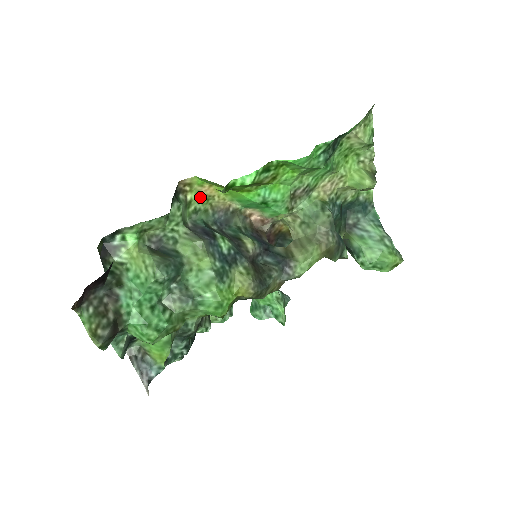
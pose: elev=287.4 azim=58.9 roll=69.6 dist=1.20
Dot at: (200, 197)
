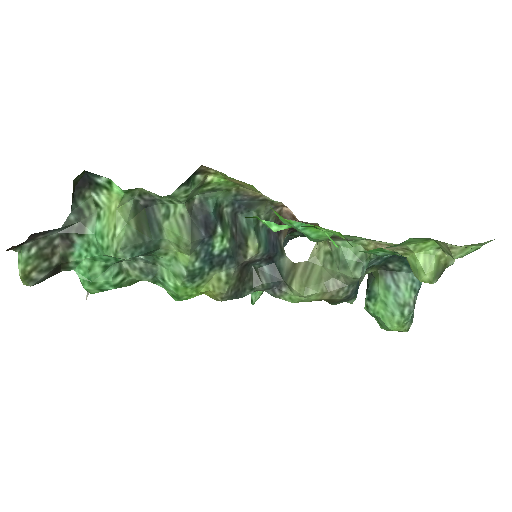
Dot at: (225, 181)
